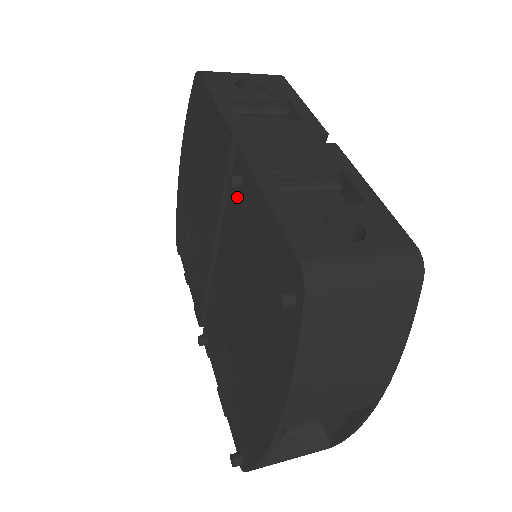
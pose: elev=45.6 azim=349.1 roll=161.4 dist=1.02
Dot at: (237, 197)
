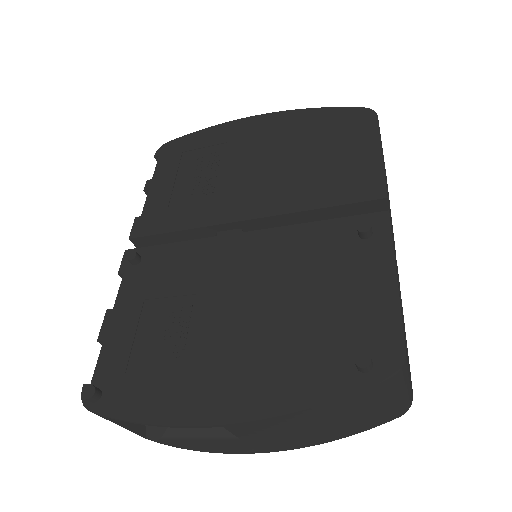
Dot at: (346, 235)
